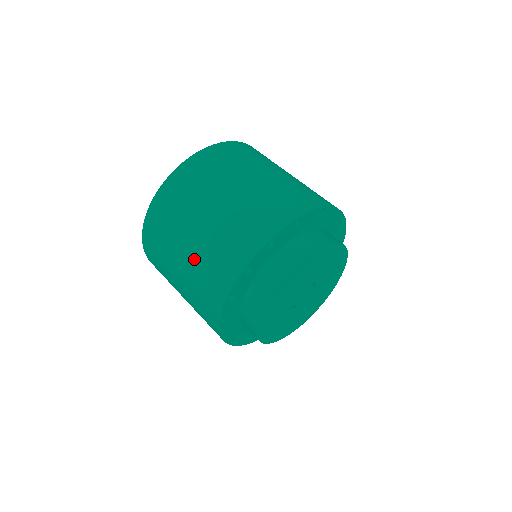
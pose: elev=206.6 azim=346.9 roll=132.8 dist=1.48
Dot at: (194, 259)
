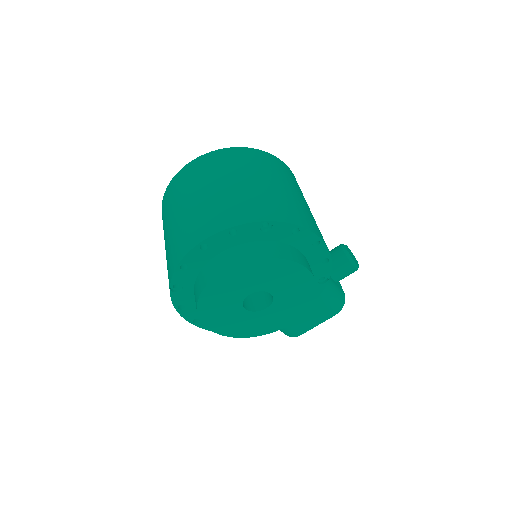
Dot at: (167, 248)
